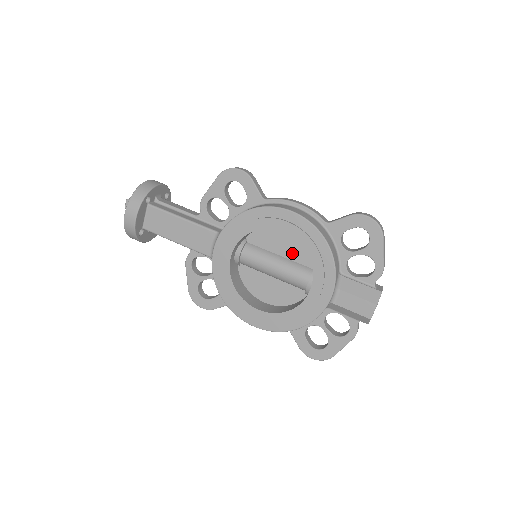
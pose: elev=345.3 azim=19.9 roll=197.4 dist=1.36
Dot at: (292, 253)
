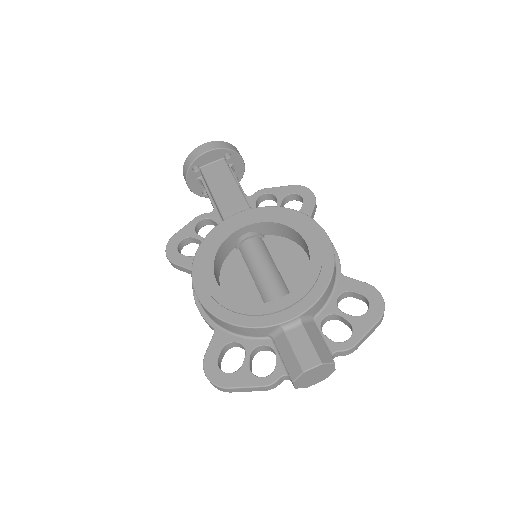
Dot at: (289, 273)
